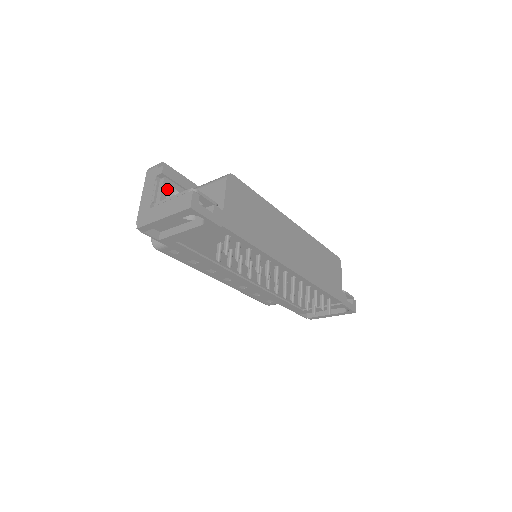
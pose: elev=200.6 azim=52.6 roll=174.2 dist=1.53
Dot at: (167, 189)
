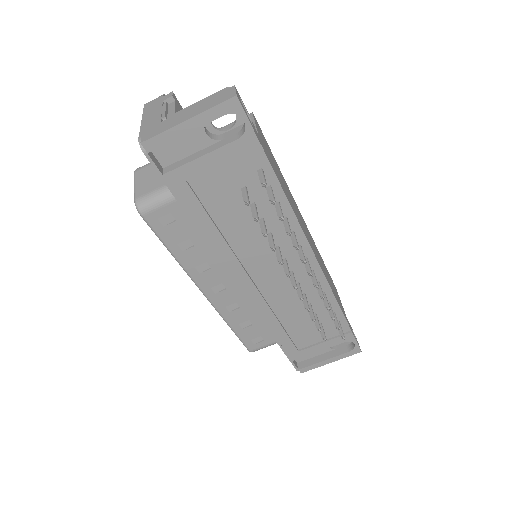
Dot at: occluded
